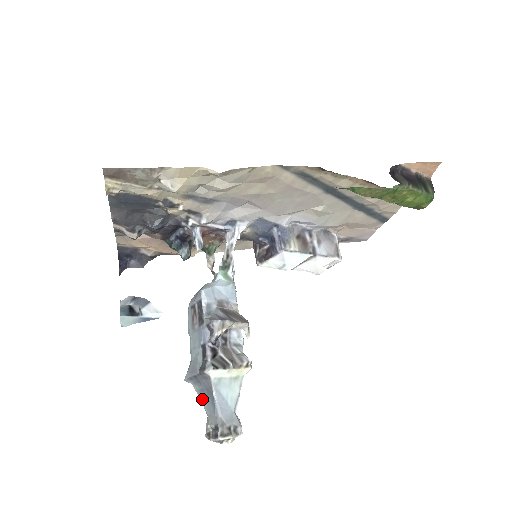
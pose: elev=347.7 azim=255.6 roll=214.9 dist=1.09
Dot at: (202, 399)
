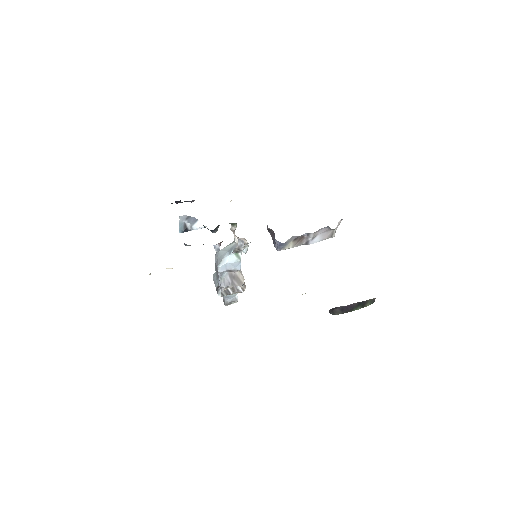
Dot at: occluded
